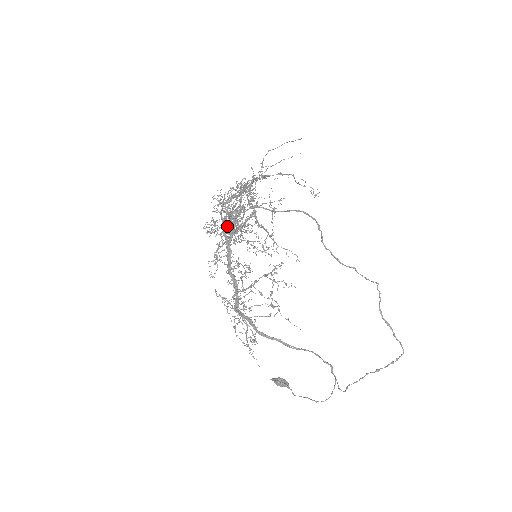
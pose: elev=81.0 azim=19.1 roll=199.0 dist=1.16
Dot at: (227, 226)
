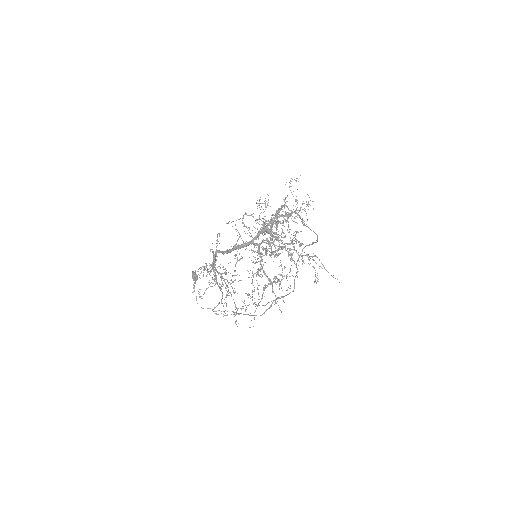
Dot at: (258, 252)
